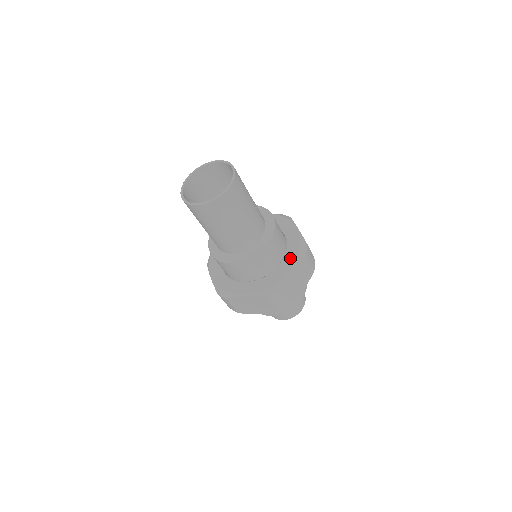
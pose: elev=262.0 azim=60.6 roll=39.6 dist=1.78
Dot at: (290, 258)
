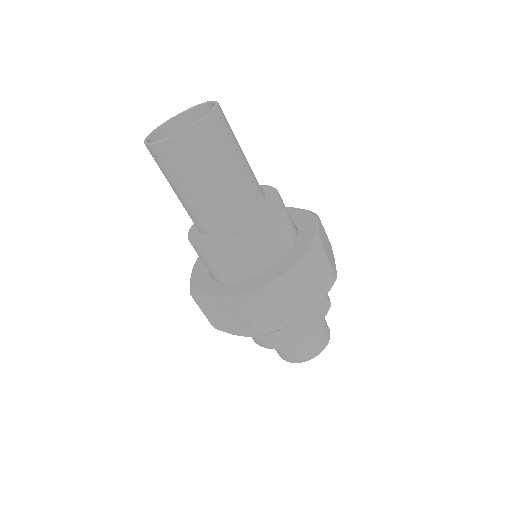
Dot at: (305, 221)
